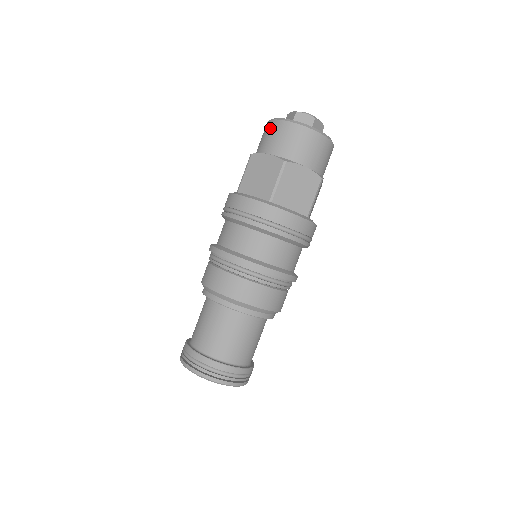
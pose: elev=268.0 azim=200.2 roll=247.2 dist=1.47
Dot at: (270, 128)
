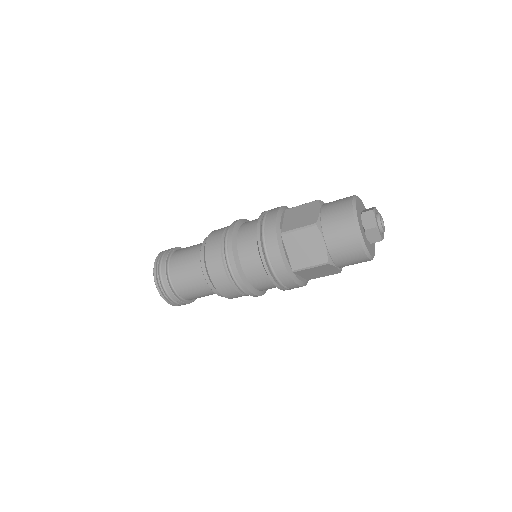
Dot at: (346, 225)
